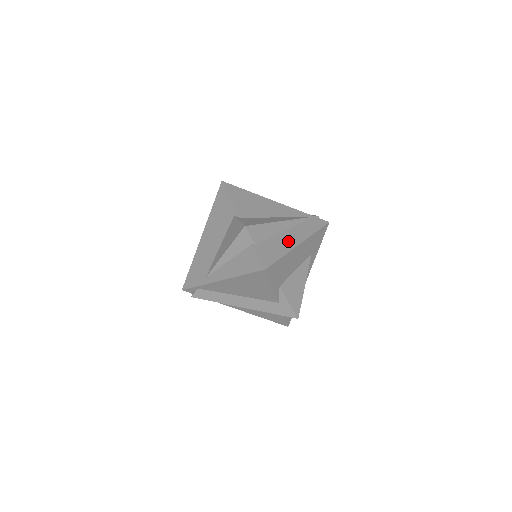
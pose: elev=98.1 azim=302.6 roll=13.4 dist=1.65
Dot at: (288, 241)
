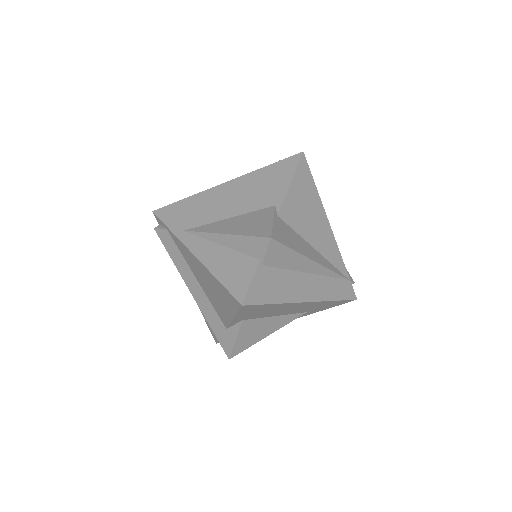
Dot at: (299, 288)
